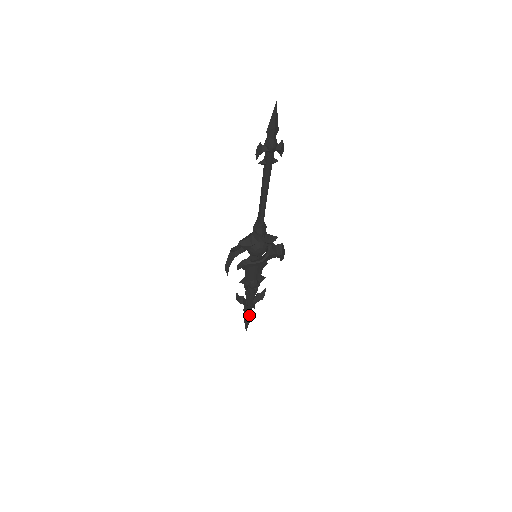
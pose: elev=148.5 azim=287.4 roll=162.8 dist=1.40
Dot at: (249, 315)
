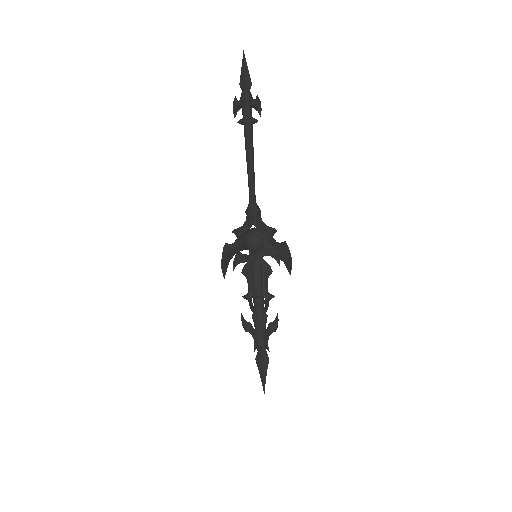
Dot at: (261, 357)
